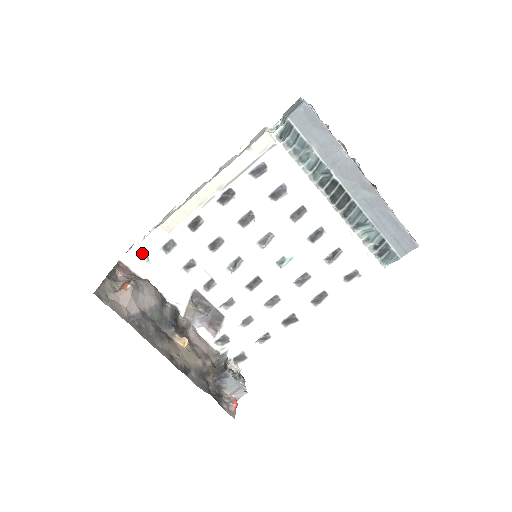
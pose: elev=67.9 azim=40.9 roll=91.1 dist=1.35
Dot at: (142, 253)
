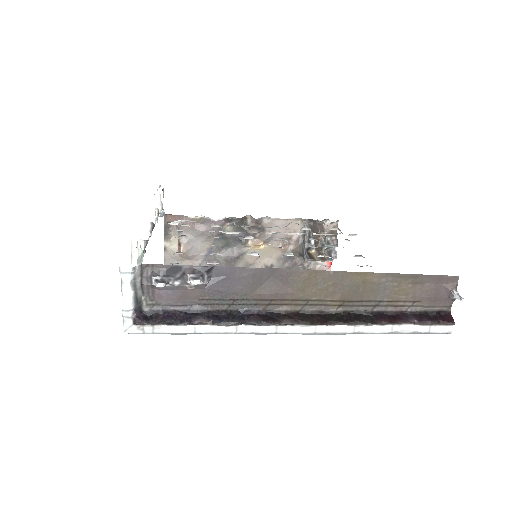
Dot at: (170, 224)
